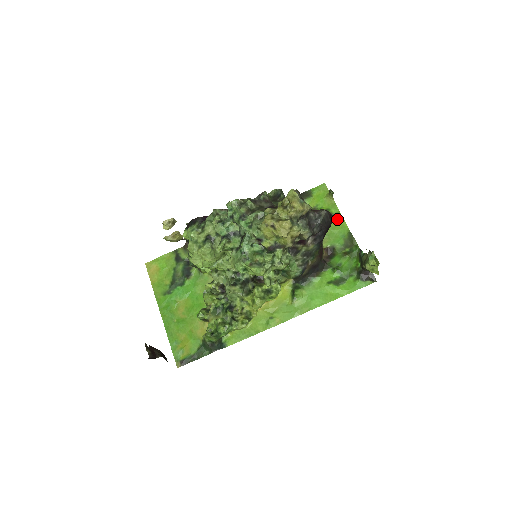
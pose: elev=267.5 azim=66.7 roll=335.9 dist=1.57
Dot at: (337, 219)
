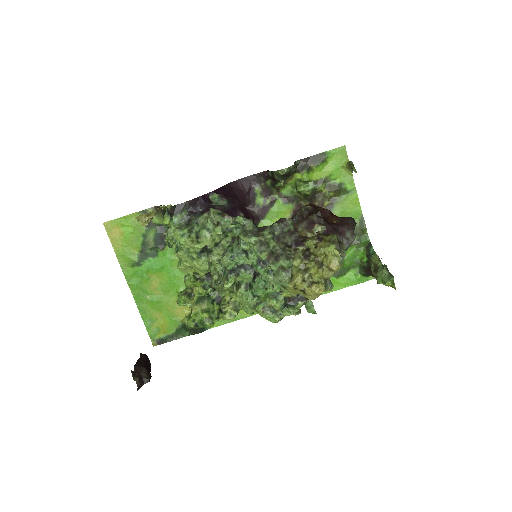
Dot at: (351, 198)
